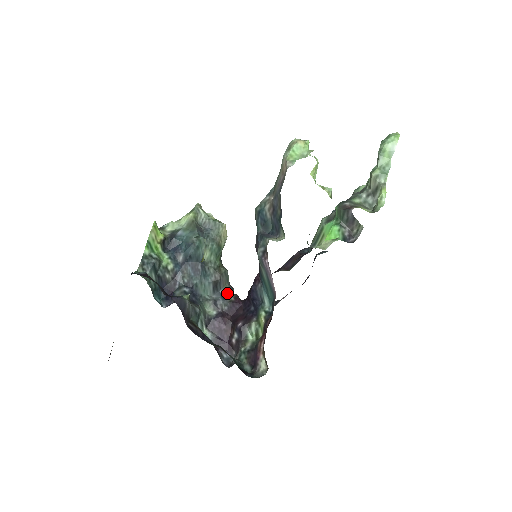
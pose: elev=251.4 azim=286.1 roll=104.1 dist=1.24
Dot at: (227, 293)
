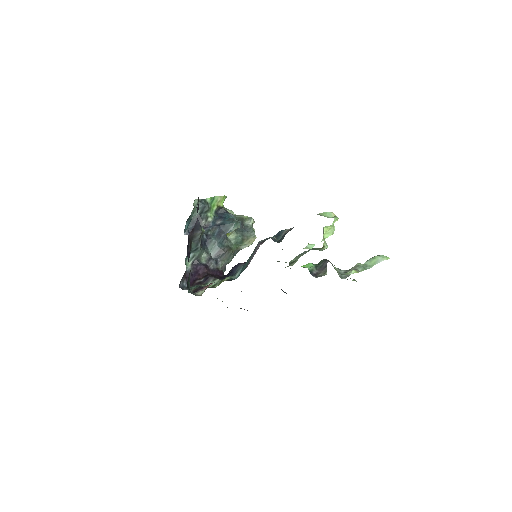
Dot at: (221, 264)
